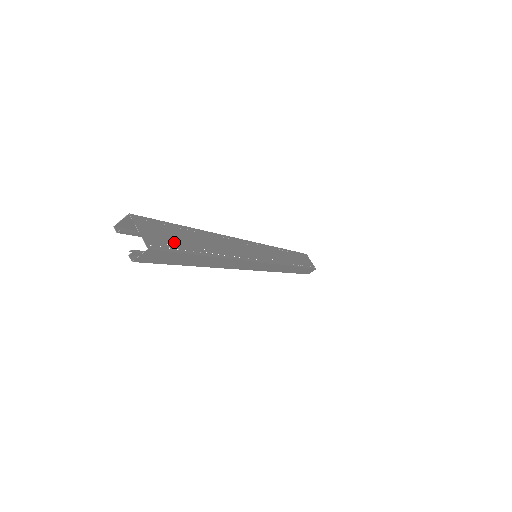
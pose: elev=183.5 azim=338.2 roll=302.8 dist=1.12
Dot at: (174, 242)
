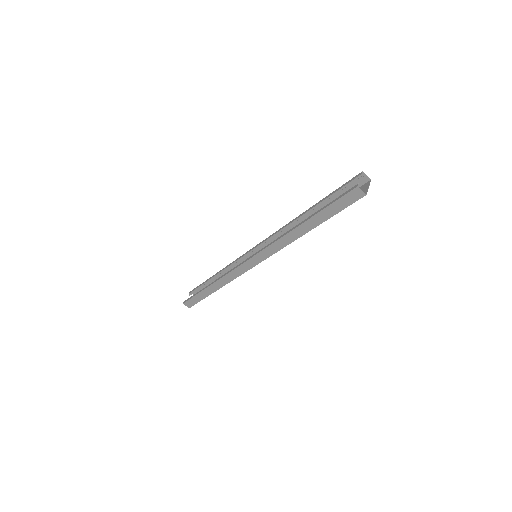
Dot at: occluded
